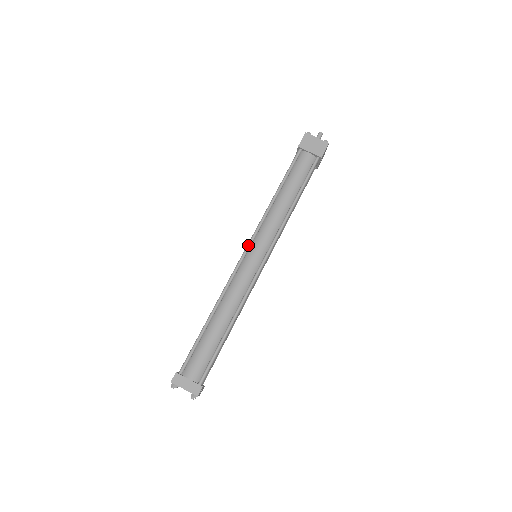
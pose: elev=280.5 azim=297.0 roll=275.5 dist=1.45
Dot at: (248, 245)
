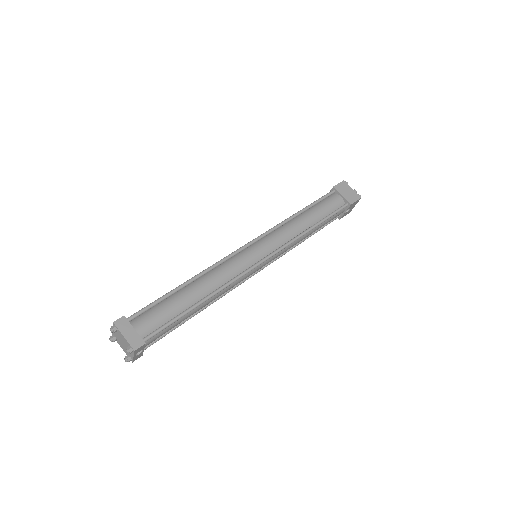
Dot at: (254, 239)
